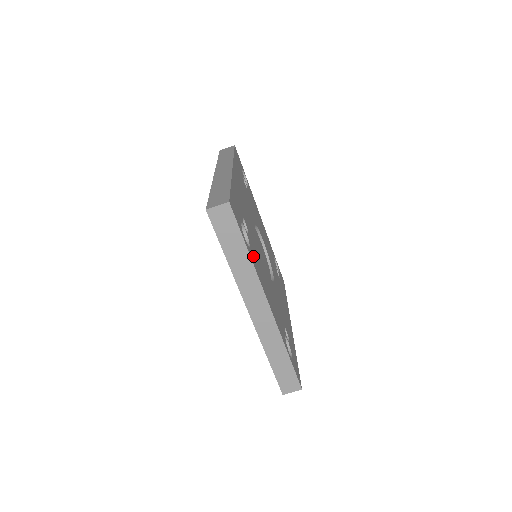
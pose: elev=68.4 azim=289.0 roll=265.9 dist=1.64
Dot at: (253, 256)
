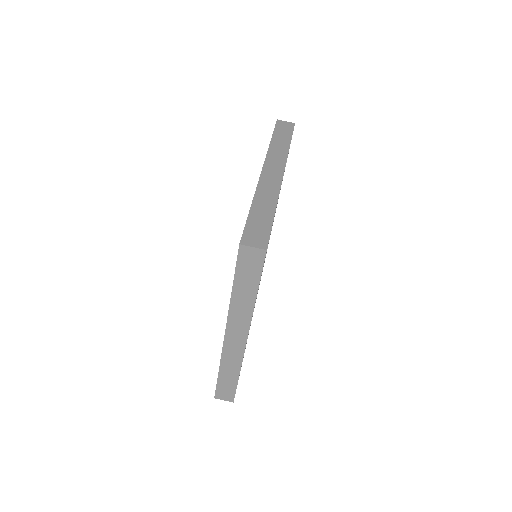
Dot at: occluded
